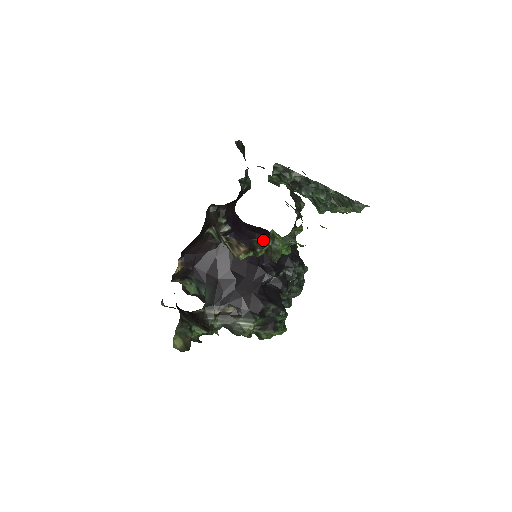
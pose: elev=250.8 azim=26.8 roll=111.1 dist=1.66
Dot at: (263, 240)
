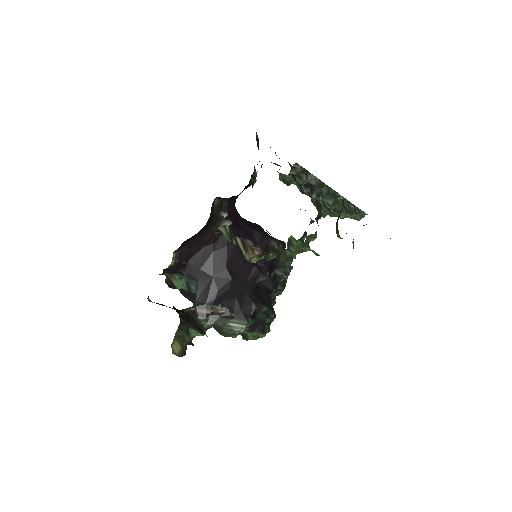
Dot at: (260, 238)
